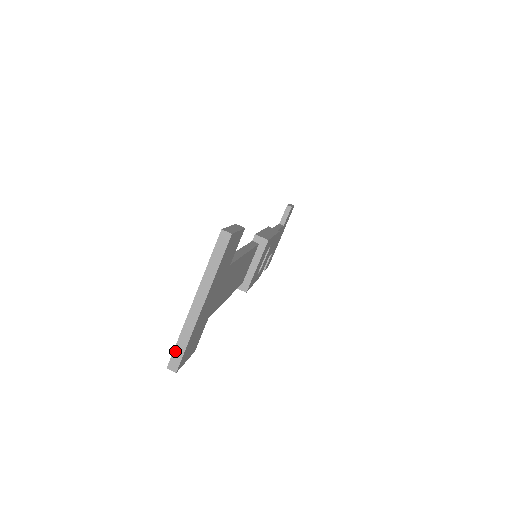
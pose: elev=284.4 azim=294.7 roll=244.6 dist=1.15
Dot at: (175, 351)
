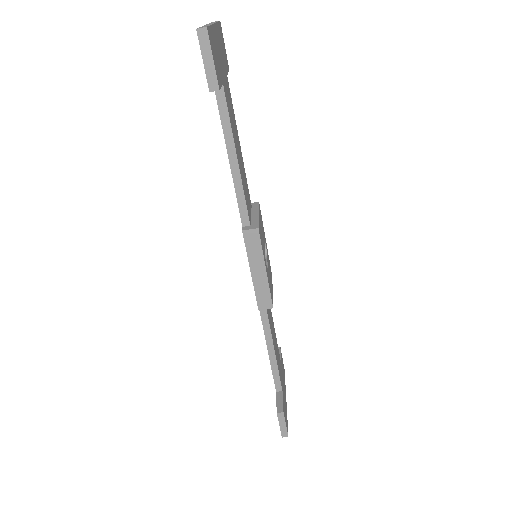
Dot at: occluded
